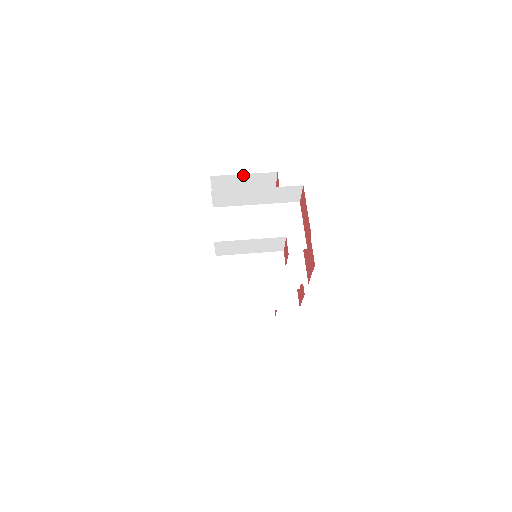
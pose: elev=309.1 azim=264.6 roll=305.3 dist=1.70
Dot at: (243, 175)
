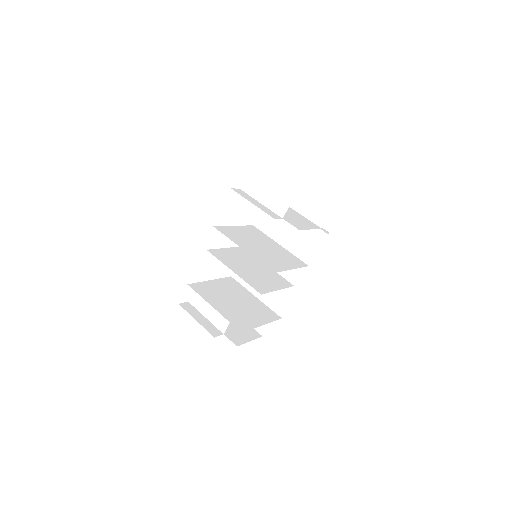
Dot at: (303, 185)
